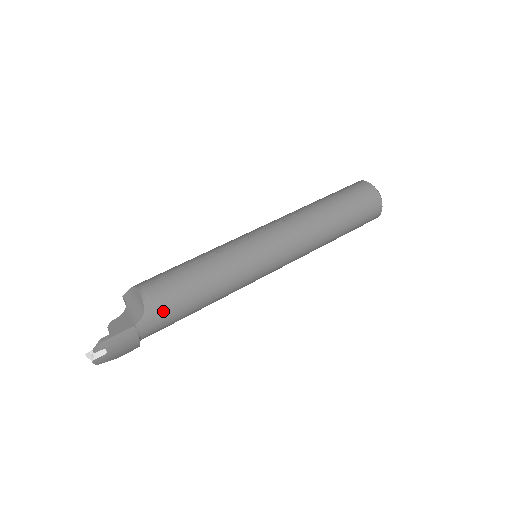
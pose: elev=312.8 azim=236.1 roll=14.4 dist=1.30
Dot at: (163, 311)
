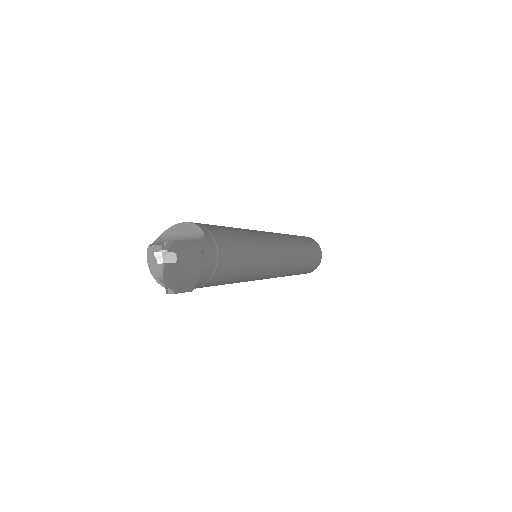
Dot at: (219, 243)
